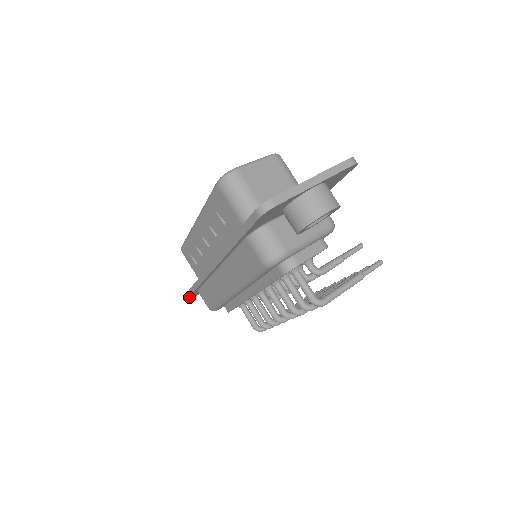
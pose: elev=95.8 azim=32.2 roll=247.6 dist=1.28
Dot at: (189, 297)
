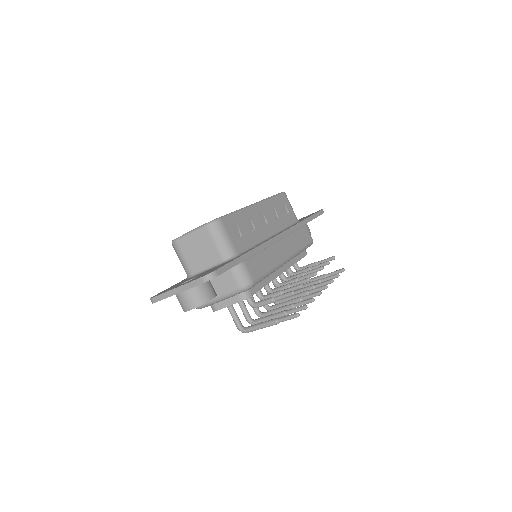
Dot at: occluded
